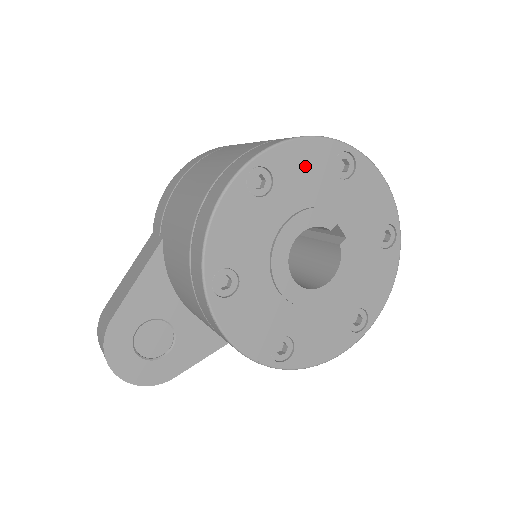
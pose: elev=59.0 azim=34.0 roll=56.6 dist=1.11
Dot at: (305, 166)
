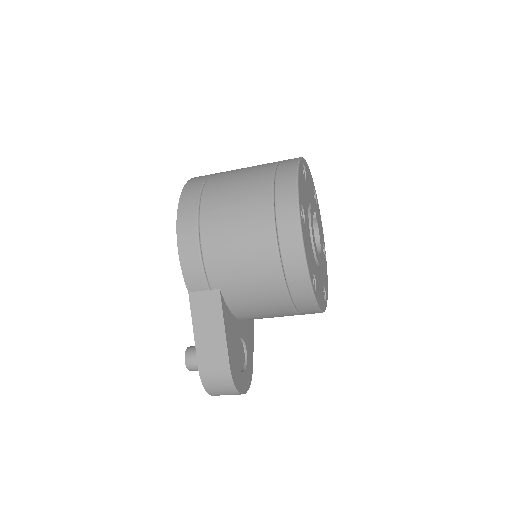
Dot at: (302, 187)
